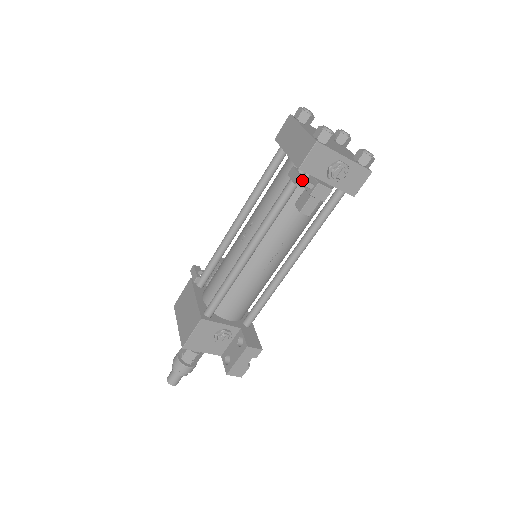
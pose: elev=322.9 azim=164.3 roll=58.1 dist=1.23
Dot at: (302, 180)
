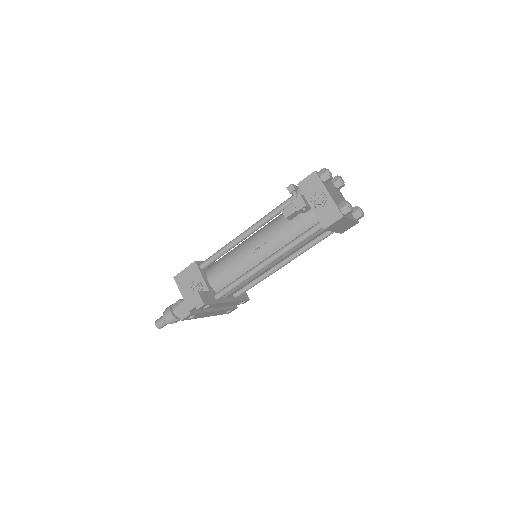
Dot at: (292, 187)
